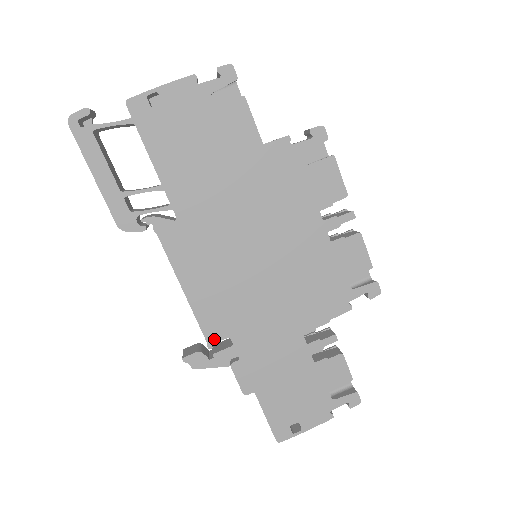
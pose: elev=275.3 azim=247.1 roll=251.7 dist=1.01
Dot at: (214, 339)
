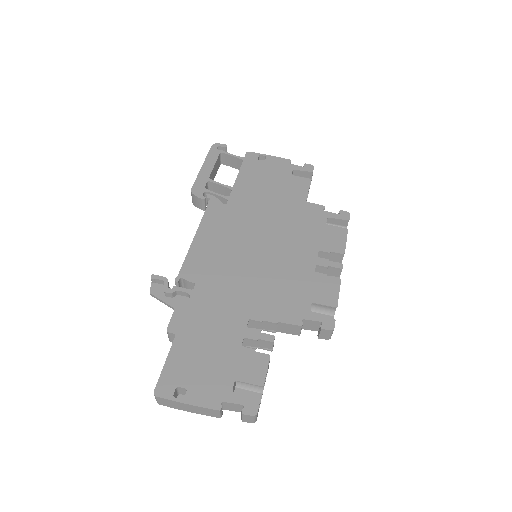
Dot at: (184, 277)
